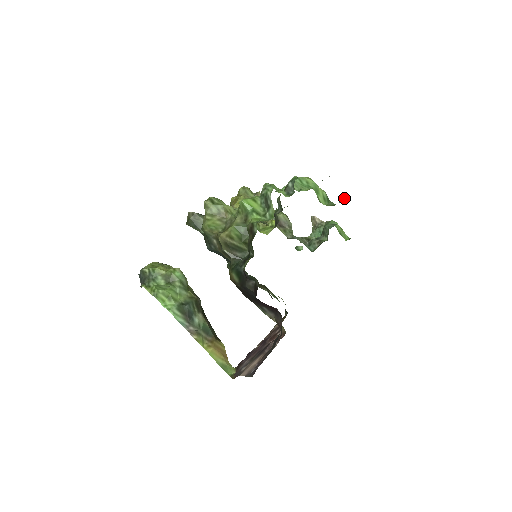
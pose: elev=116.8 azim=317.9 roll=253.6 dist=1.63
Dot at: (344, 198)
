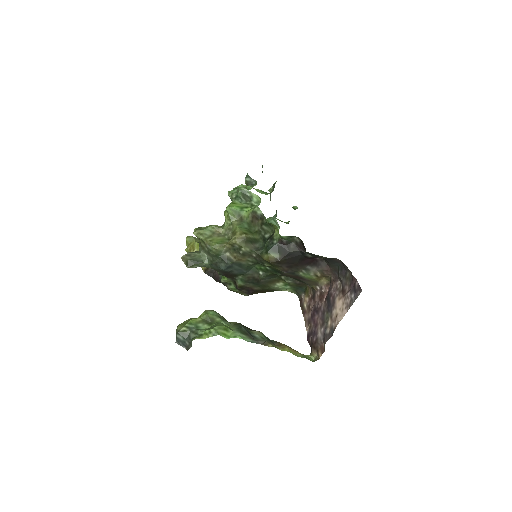
Dot at: (274, 184)
